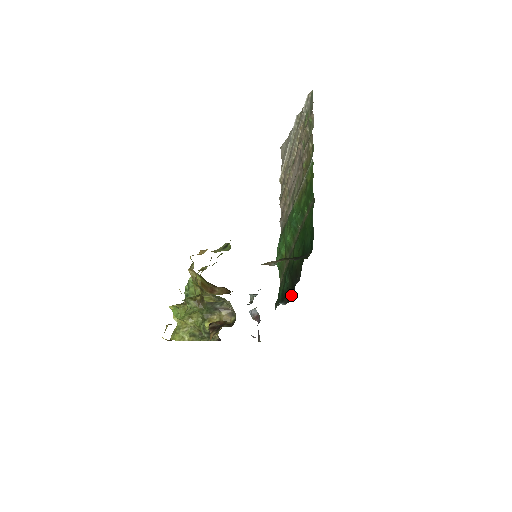
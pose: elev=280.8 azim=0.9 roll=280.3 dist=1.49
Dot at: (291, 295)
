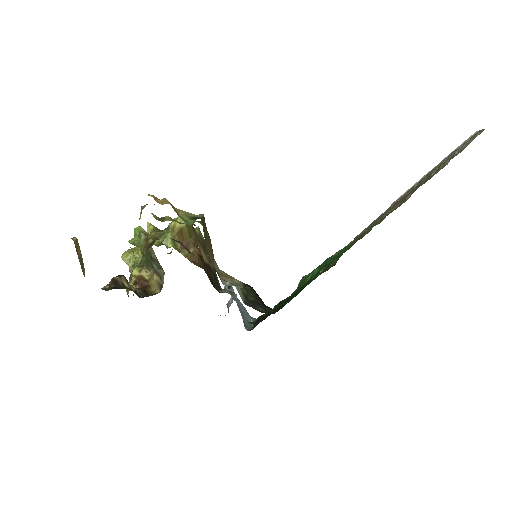
Dot at: occluded
